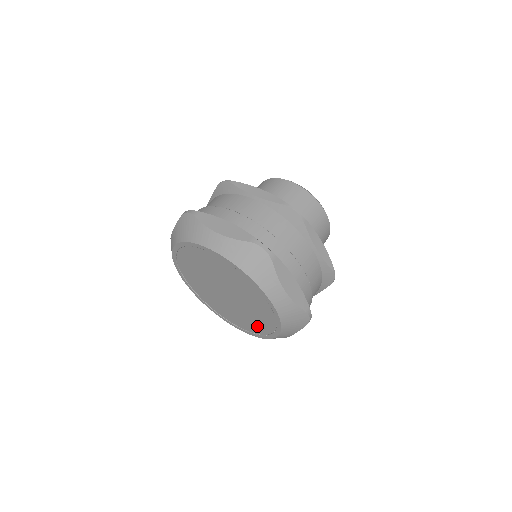
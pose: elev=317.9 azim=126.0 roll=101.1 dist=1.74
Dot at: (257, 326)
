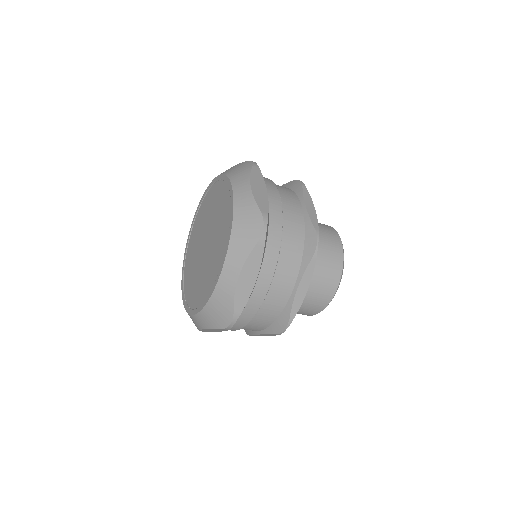
Dot at: (194, 294)
